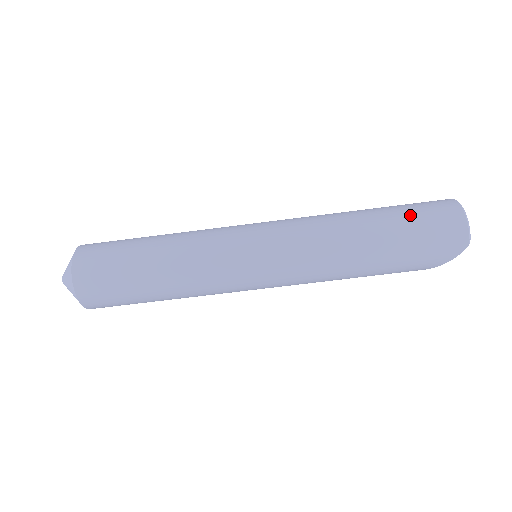
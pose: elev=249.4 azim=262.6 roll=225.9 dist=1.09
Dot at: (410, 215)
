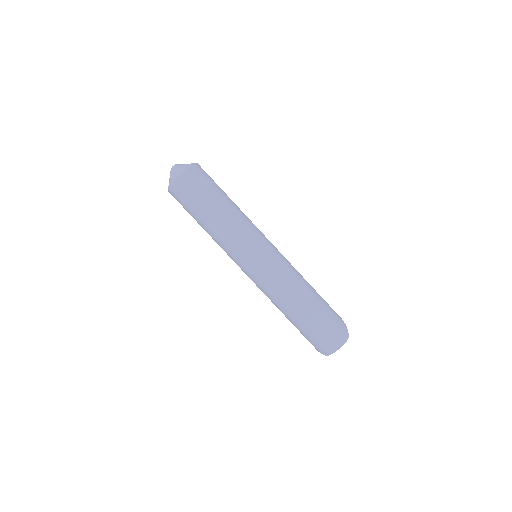
Dot at: (321, 324)
